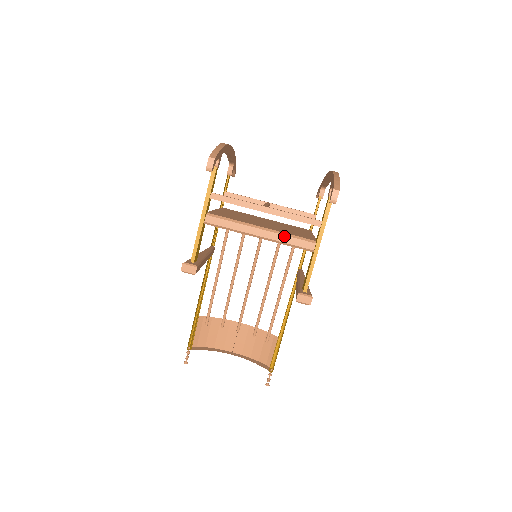
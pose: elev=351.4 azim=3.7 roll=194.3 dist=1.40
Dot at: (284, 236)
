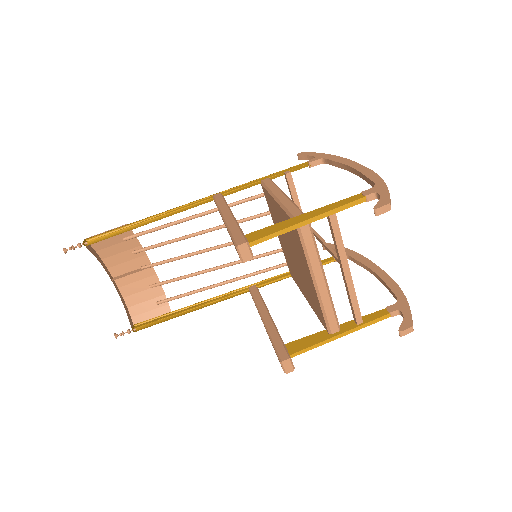
Dot at: (330, 303)
